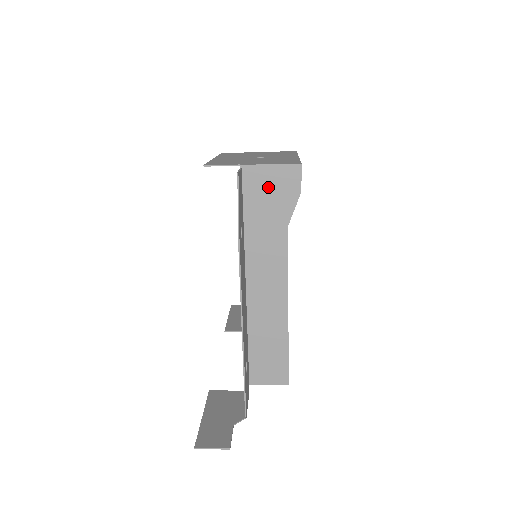
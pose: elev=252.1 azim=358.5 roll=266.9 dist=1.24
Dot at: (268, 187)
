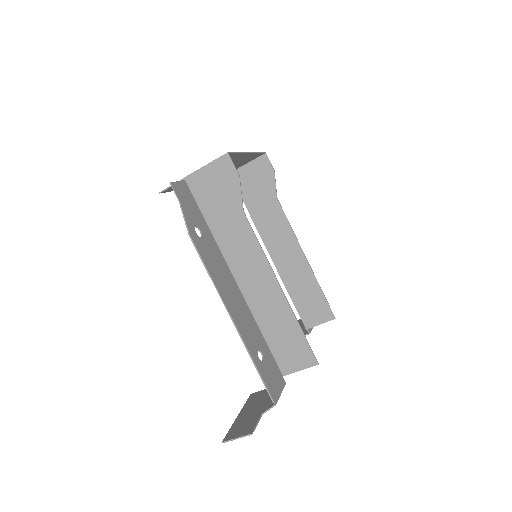
Dot at: (212, 186)
